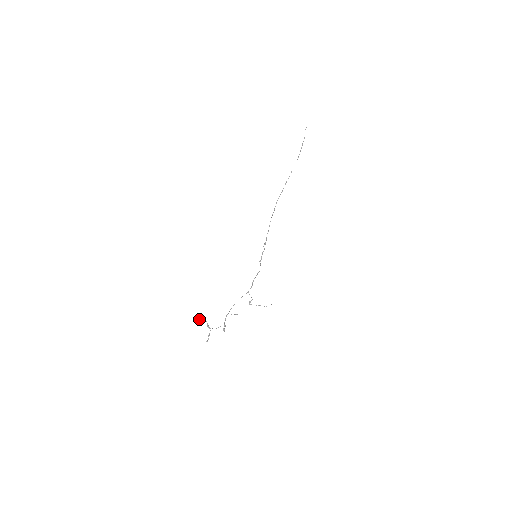
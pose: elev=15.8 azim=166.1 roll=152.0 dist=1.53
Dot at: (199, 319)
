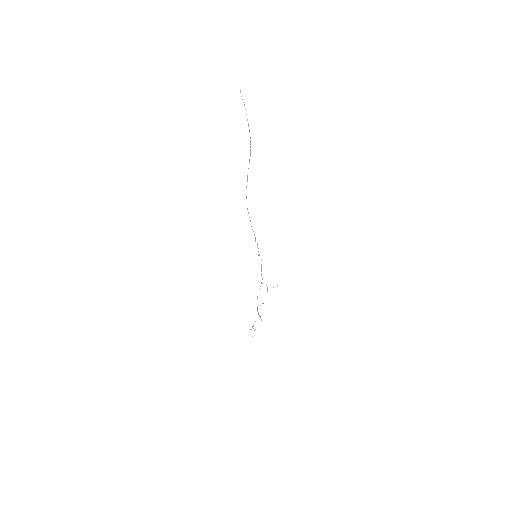
Dot at: (252, 336)
